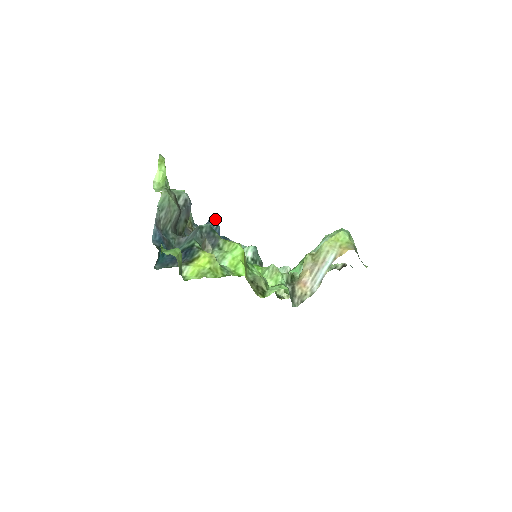
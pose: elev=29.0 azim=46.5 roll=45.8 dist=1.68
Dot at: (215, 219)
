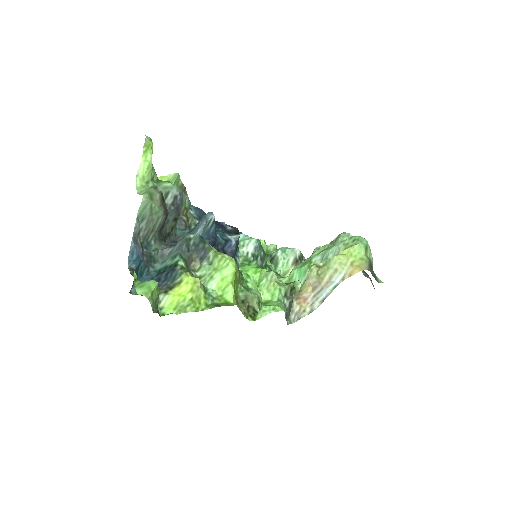
Dot at: (210, 216)
